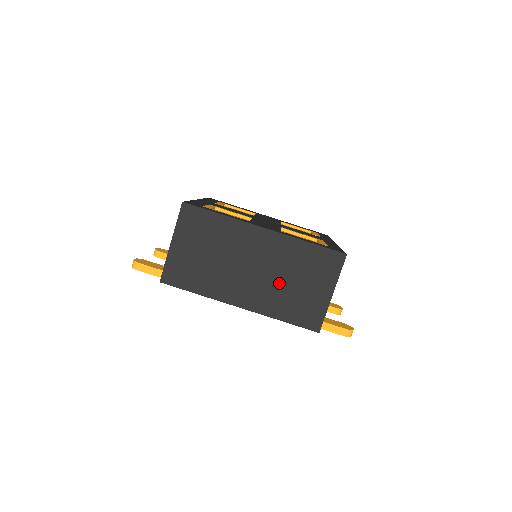
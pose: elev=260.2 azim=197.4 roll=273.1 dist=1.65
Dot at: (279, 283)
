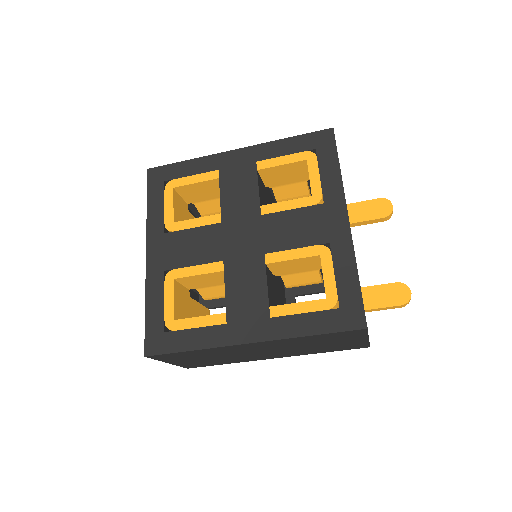
Dot at: (301, 348)
